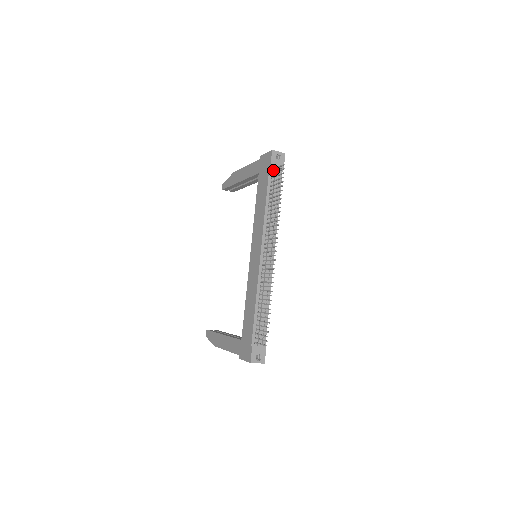
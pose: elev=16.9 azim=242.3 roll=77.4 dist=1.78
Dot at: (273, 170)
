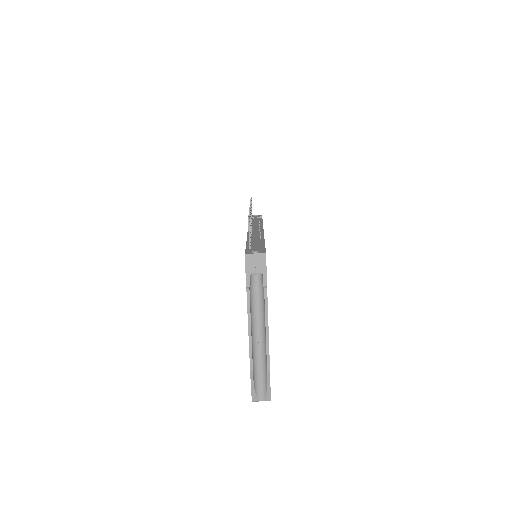
Dot at: (253, 219)
